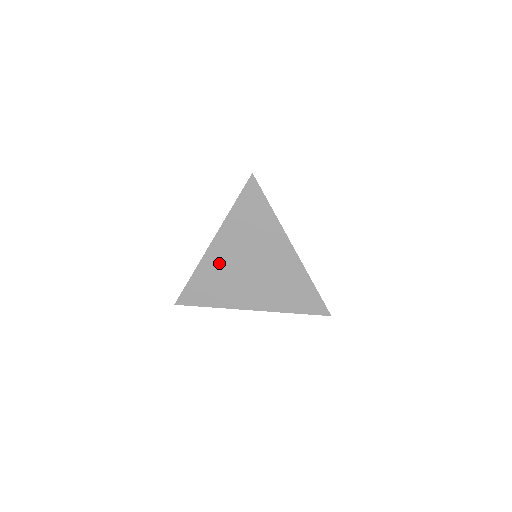
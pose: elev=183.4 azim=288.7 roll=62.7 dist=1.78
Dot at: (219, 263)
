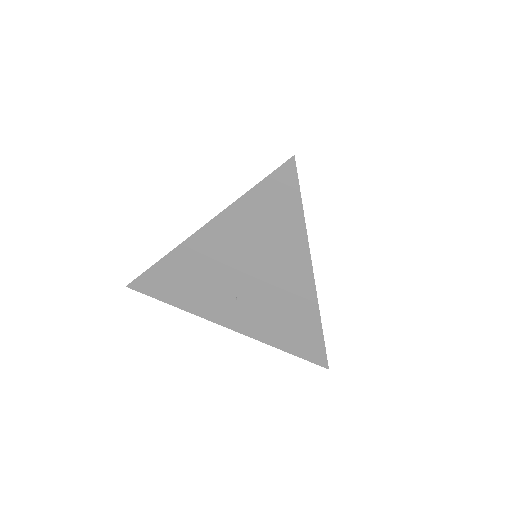
Dot at: (203, 258)
